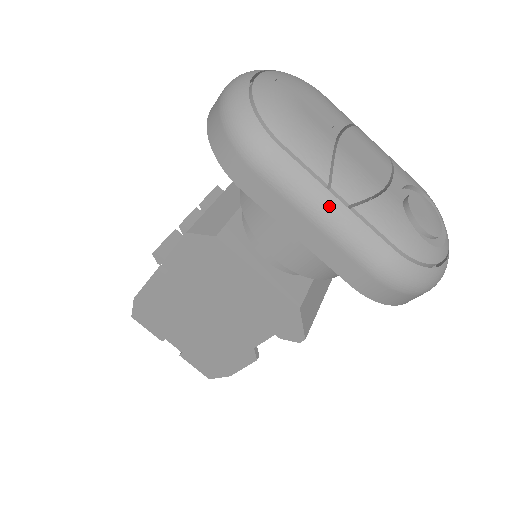
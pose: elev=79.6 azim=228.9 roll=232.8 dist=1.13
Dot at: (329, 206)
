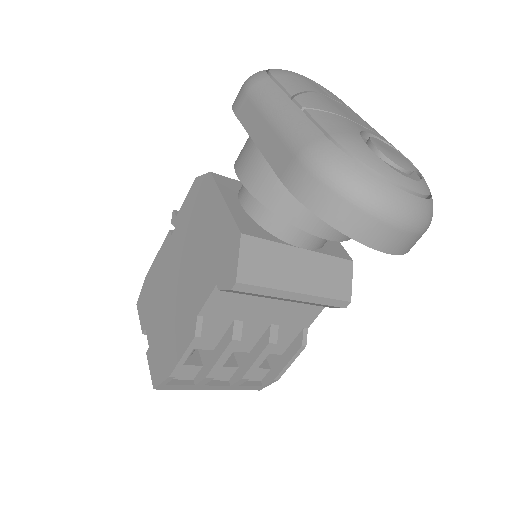
Dot at: (284, 106)
